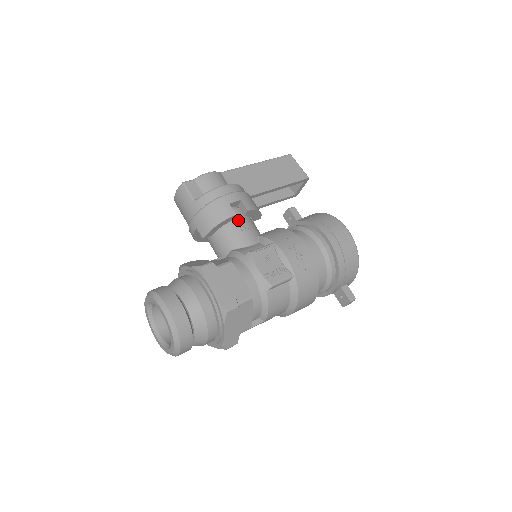
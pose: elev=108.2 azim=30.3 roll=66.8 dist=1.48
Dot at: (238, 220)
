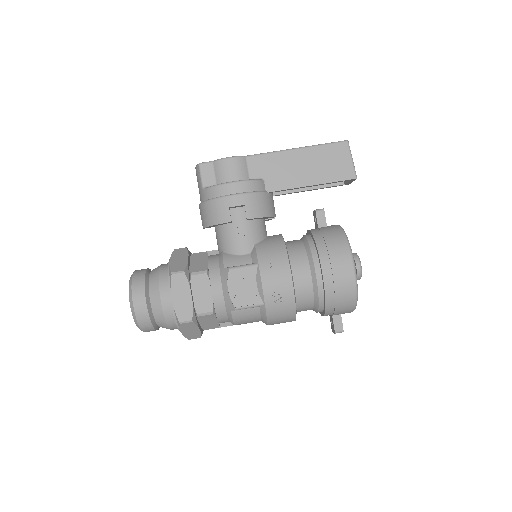
Dot at: (238, 223)
